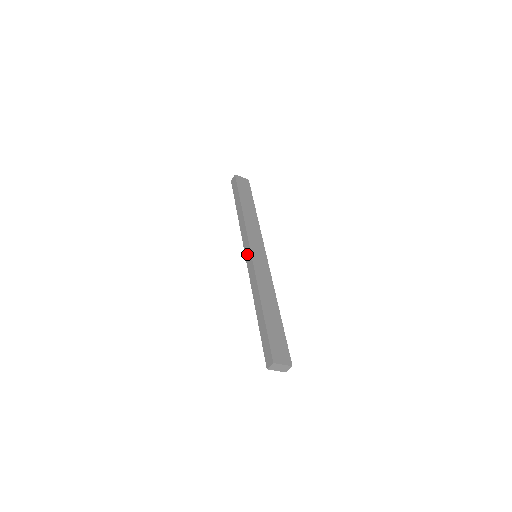
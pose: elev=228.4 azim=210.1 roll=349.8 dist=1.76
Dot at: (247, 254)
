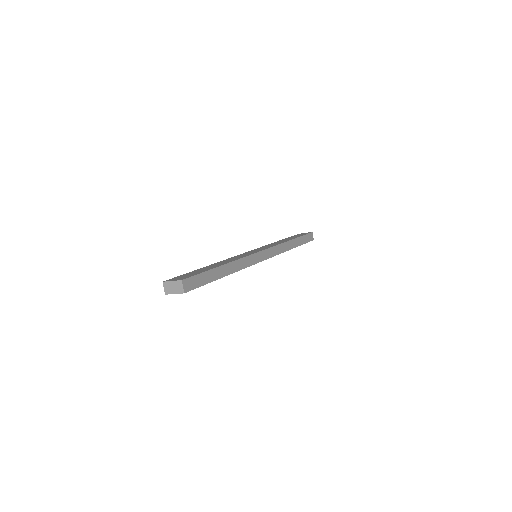
Dot at: occluded
